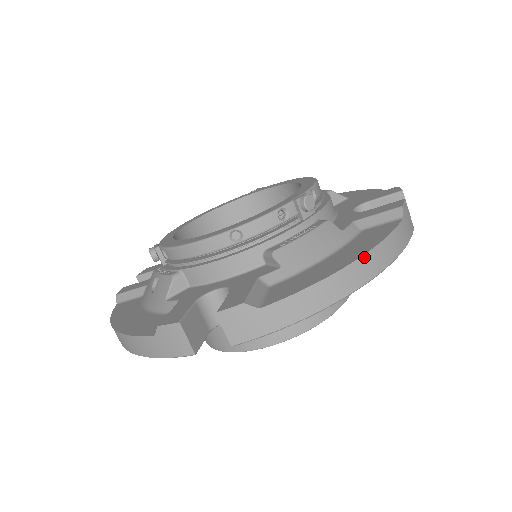
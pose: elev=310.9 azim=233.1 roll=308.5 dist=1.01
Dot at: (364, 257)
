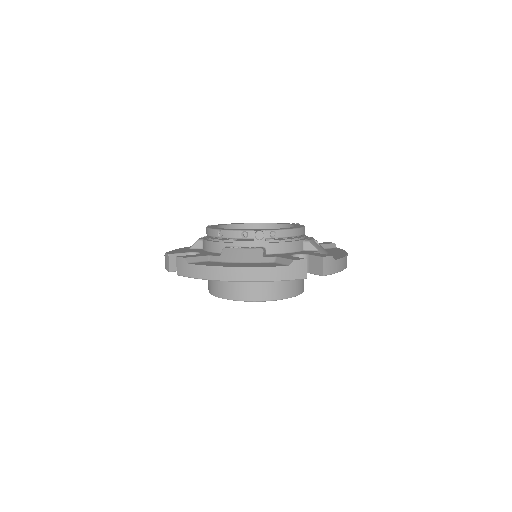
Dot at: (241, 268)
